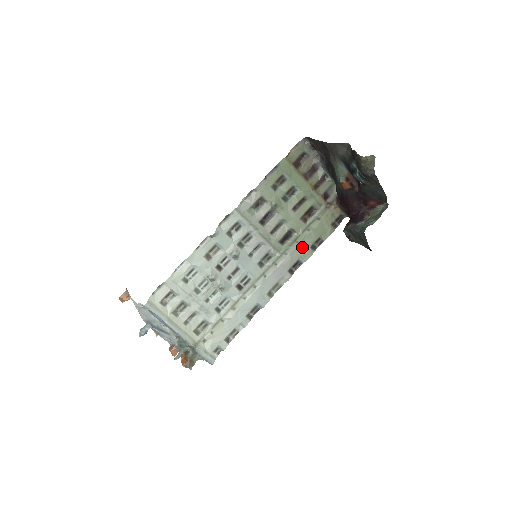
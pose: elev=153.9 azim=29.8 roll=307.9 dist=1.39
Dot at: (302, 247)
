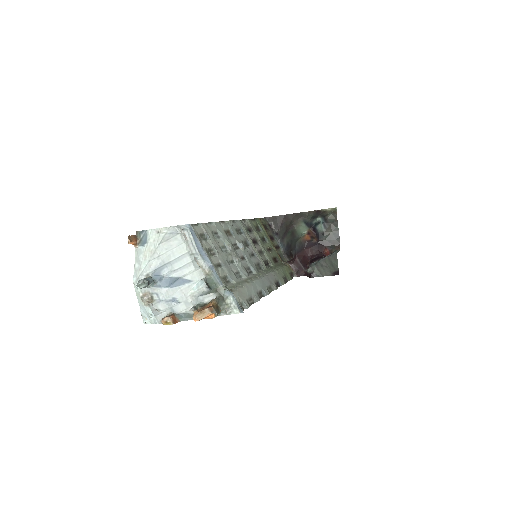
Dot at: (279, 274)
